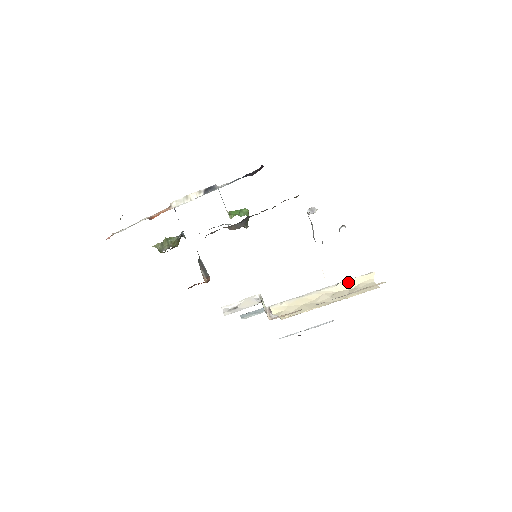
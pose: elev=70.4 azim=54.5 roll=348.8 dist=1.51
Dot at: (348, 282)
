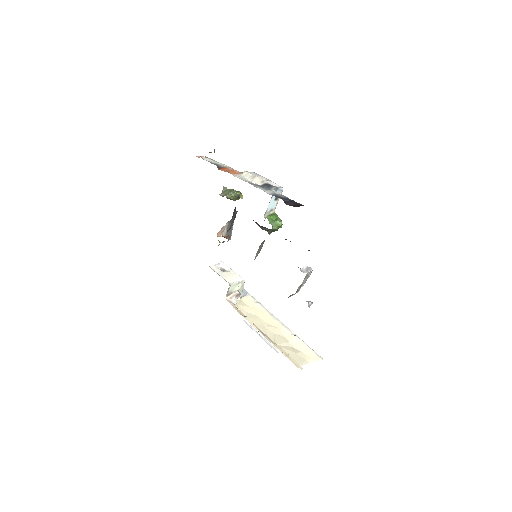
Dot at: (300, 342)
